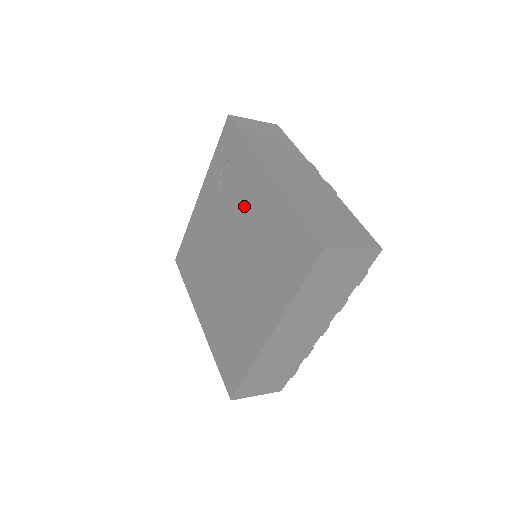
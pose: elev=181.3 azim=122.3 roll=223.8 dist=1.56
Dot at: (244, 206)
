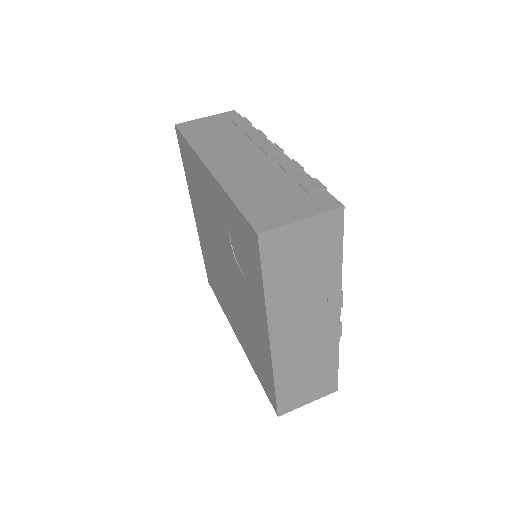
Dot at: (244, 294)
